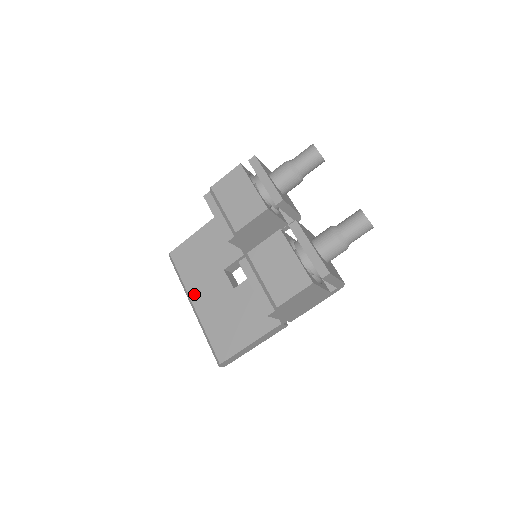
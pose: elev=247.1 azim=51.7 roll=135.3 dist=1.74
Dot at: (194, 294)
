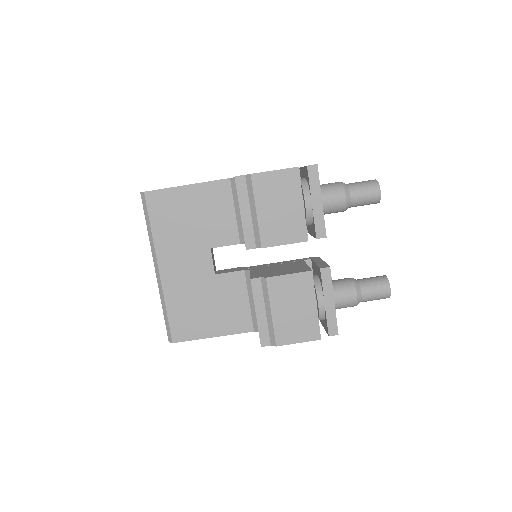
Dot at: (164, 258)
